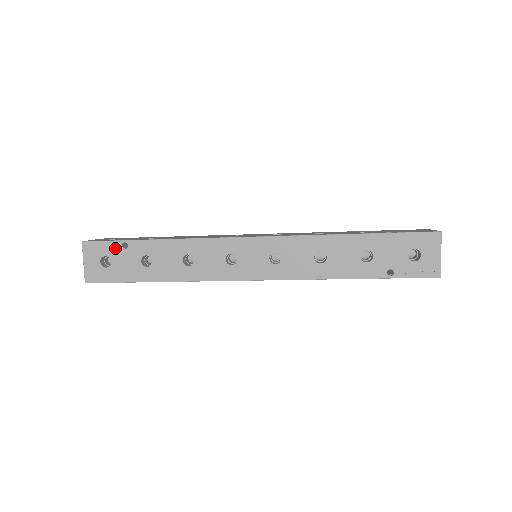
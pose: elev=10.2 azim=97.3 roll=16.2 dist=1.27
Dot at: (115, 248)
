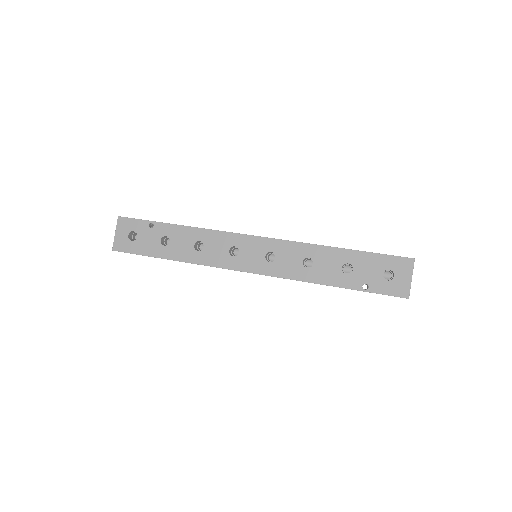
Dot at: occluded
